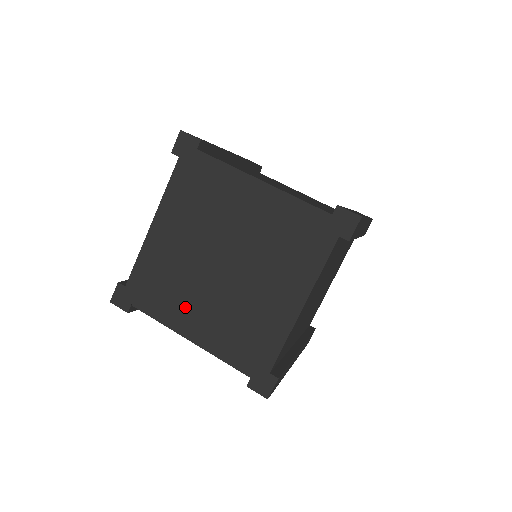
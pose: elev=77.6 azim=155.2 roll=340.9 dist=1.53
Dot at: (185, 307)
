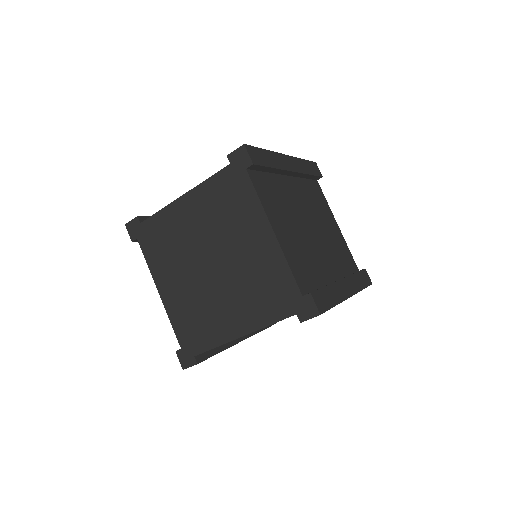
Dot at: (169, 270)
